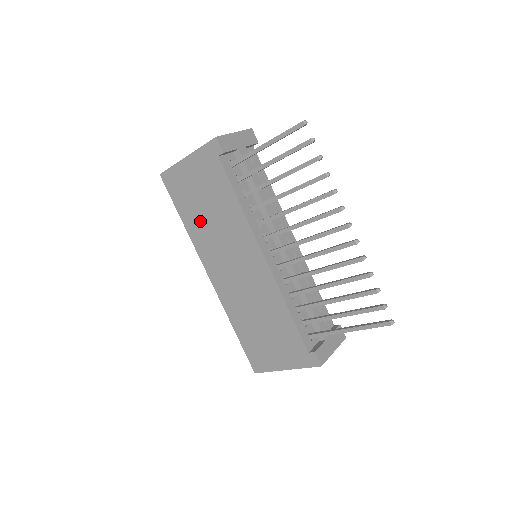
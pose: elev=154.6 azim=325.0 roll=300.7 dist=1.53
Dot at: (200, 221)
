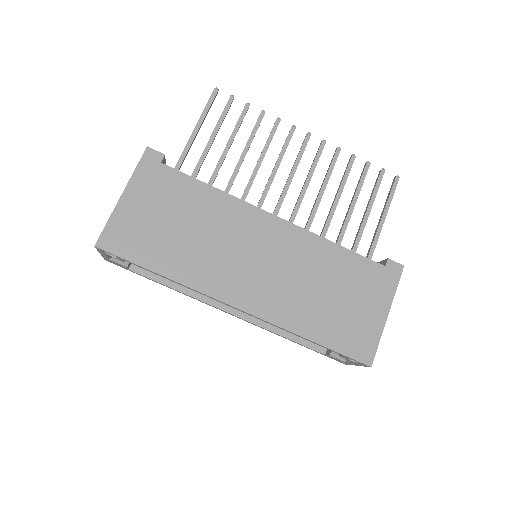
Dot at: (184, 250)
